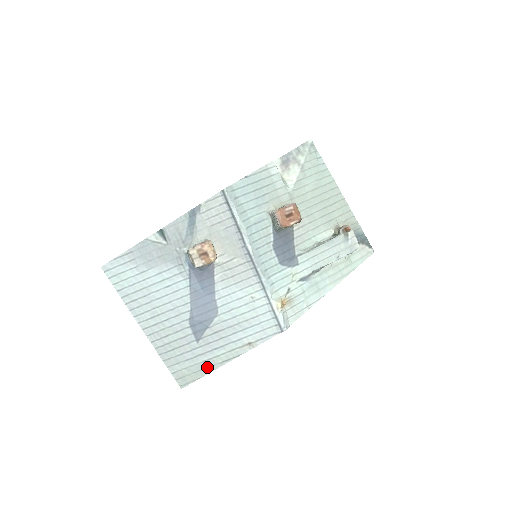
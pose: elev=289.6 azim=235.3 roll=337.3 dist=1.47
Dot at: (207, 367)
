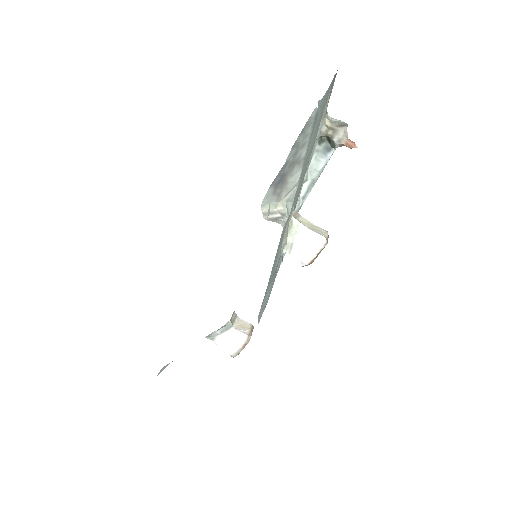
Dot at: occluded
